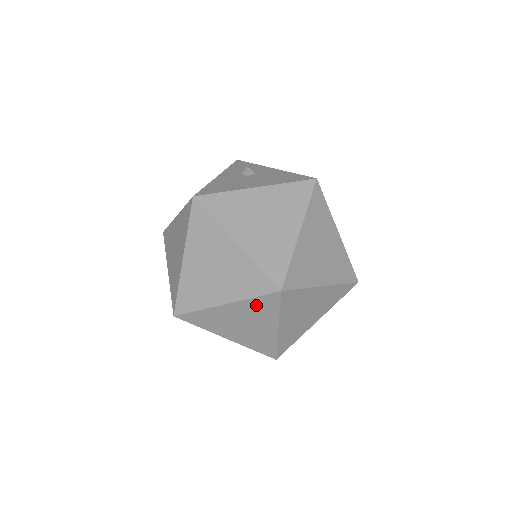
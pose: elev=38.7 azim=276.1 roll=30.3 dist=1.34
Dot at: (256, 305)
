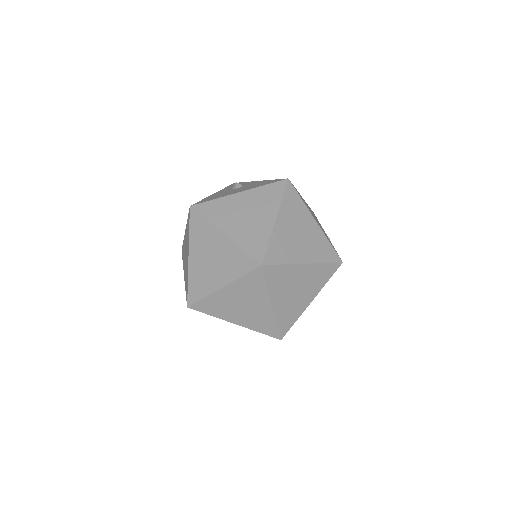
Dot at: (247, 283)
